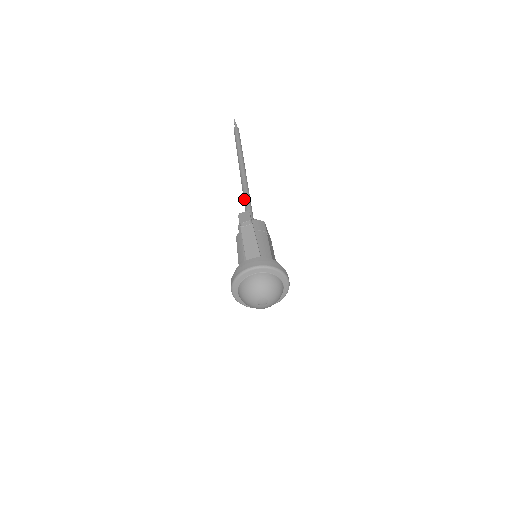
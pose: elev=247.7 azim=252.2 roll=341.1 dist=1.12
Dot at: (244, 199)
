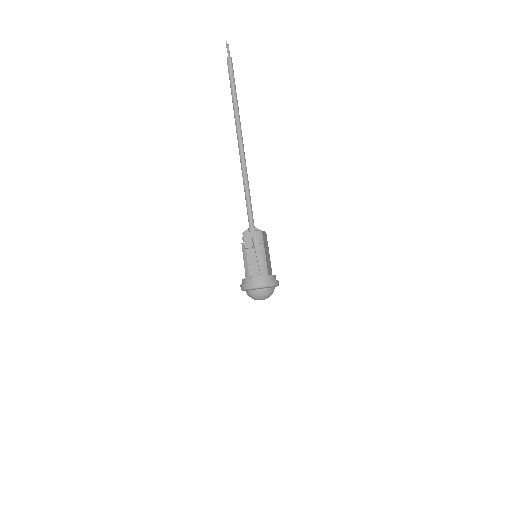
Dot at: (244, 187)
